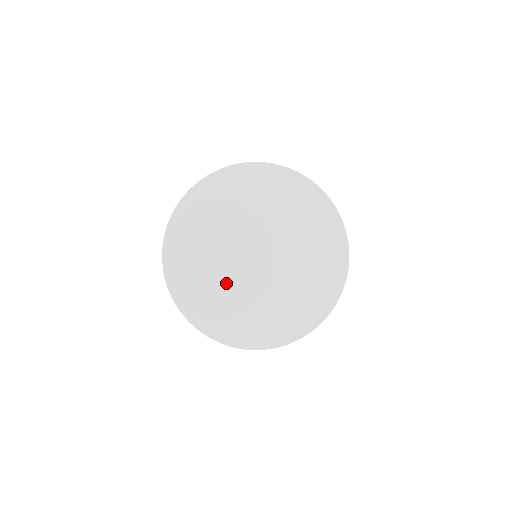
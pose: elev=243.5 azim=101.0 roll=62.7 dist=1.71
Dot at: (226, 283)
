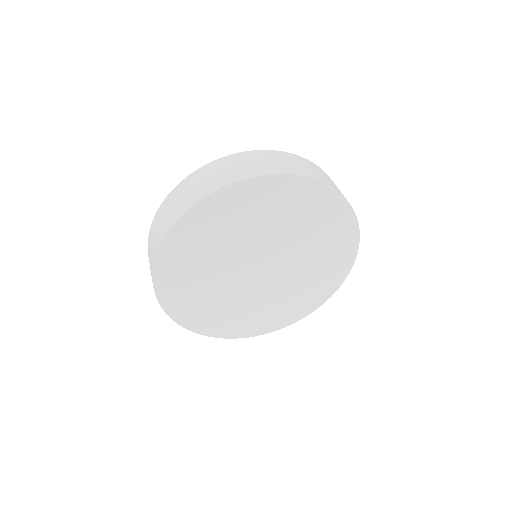
Dot at: (219, 288)
